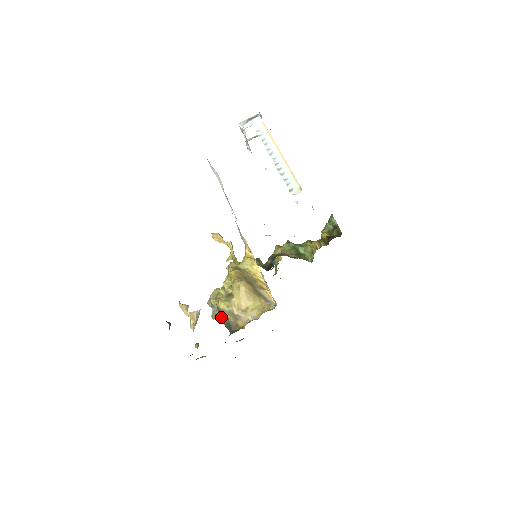
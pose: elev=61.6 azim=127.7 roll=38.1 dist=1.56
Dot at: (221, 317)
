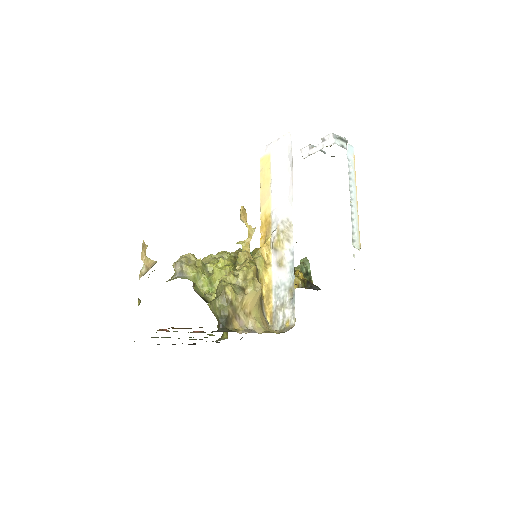
Dot at: (220, 305)
